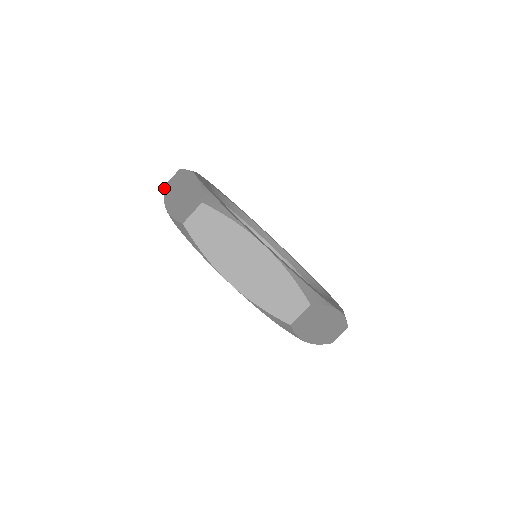
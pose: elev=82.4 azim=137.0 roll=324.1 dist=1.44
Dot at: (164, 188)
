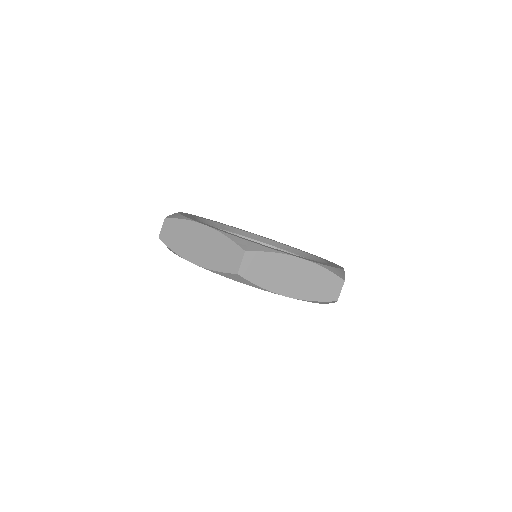
Dot at: occluded
